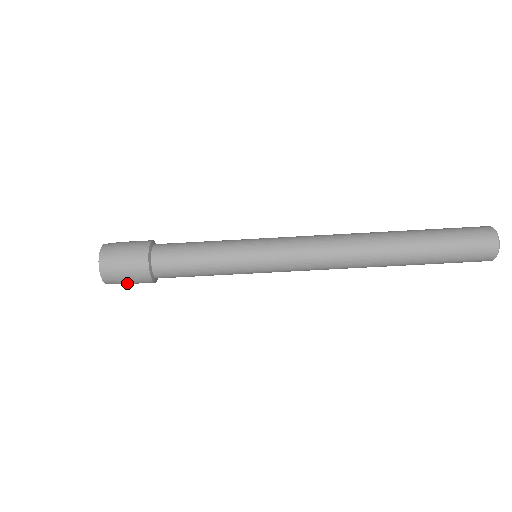
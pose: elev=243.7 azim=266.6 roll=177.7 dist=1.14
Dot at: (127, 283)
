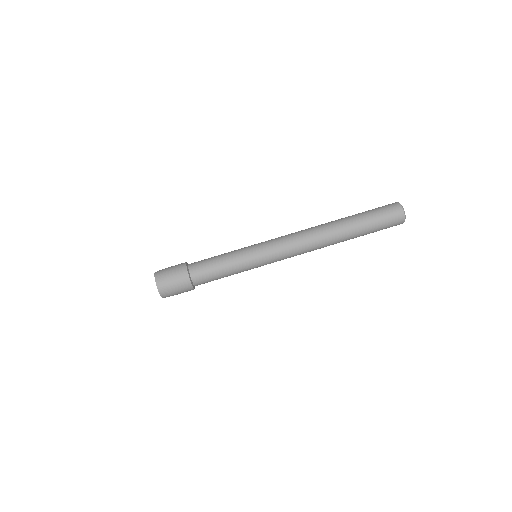
Dot at: (177, 294)
